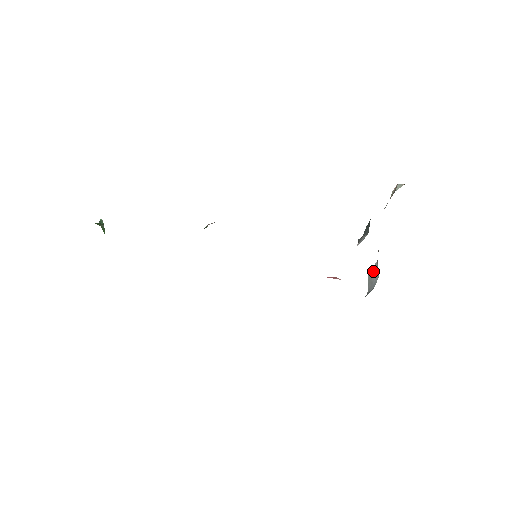
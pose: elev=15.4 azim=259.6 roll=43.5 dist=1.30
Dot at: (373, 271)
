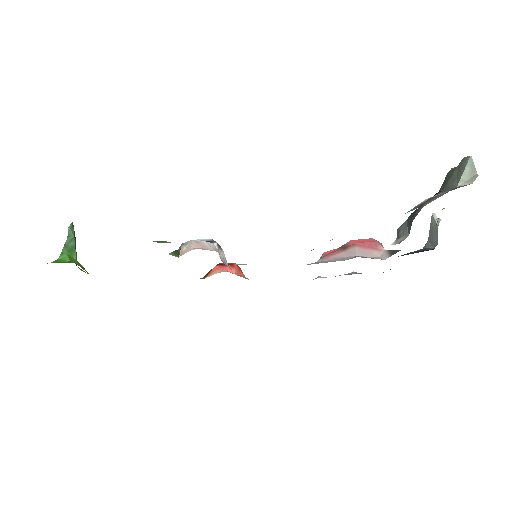
Dot at: (434, 226)
